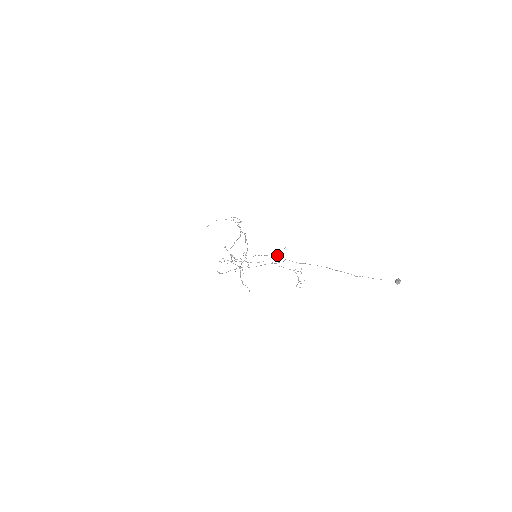
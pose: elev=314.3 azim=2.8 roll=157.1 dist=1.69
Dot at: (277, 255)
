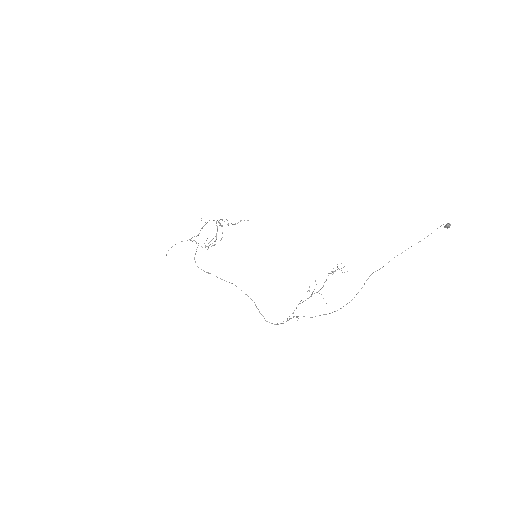
Dot at: occluded
